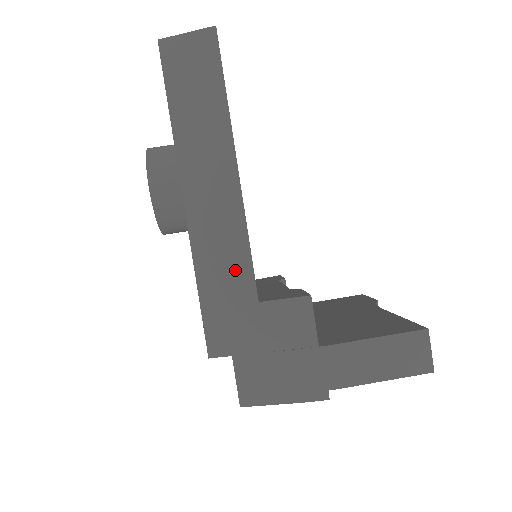
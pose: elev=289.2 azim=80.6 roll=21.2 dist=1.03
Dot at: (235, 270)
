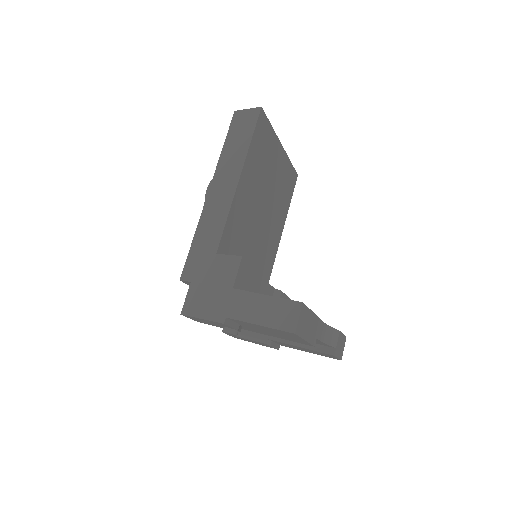
Dot at: (214, 233)
